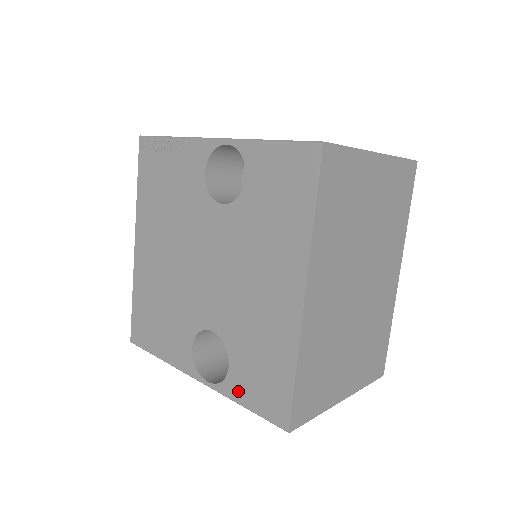
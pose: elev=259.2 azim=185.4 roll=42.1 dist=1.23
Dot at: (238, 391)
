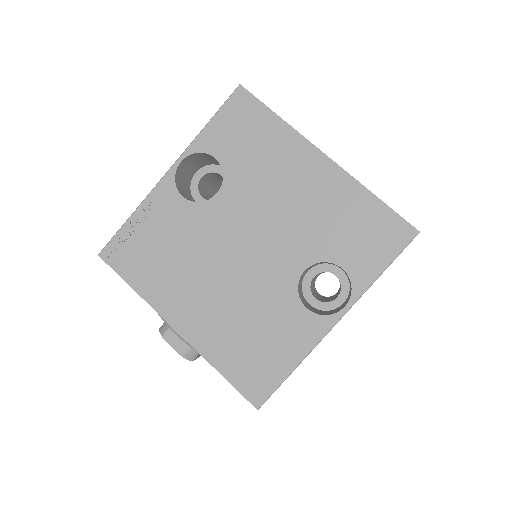
Dot at: (367, 270)
